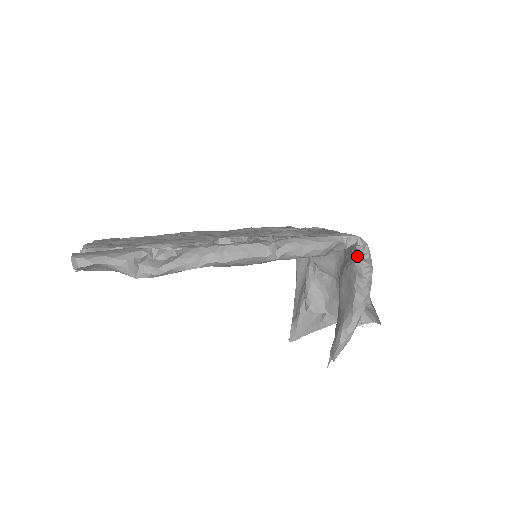
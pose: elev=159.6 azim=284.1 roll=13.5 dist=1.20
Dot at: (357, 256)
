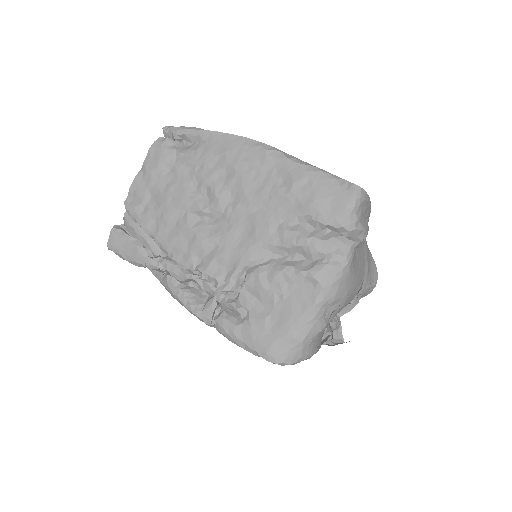
Dot at: occluded
